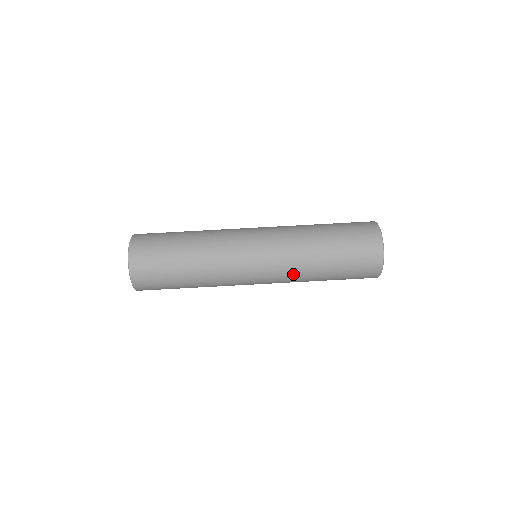
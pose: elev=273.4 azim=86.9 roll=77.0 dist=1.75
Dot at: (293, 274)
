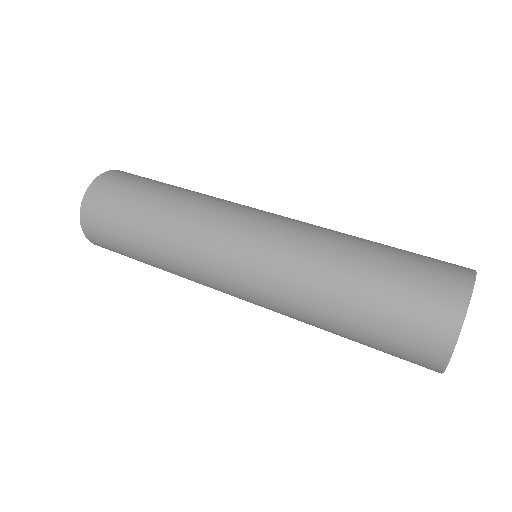
Dot at: (298, 256)
